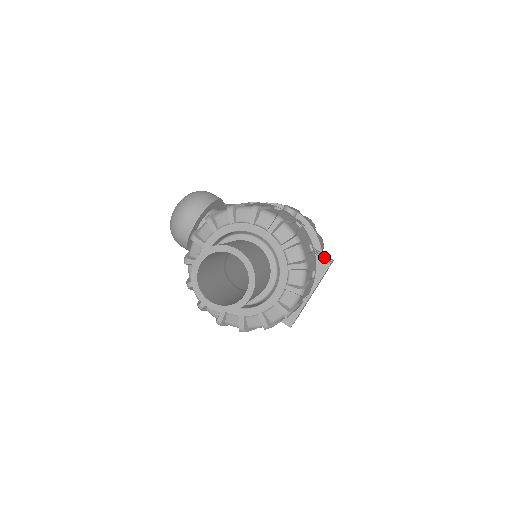
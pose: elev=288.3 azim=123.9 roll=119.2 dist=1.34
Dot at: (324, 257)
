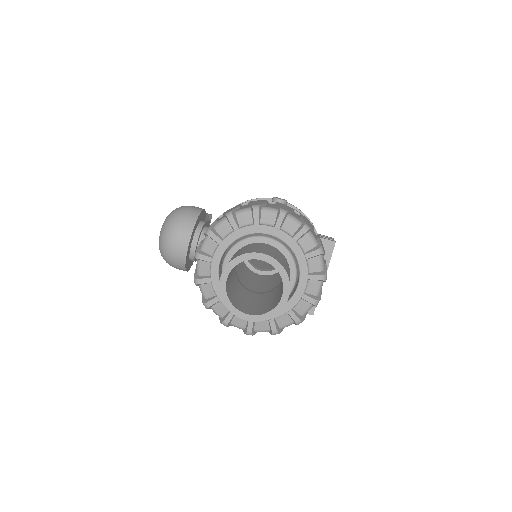
Dot at: (325, 237)
